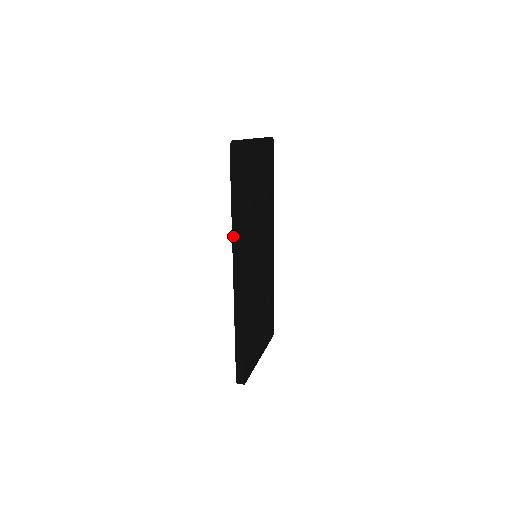
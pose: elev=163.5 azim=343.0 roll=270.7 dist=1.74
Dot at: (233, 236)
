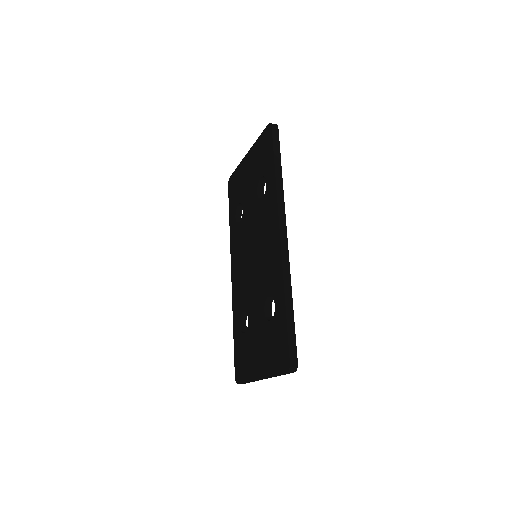
Dot at: (278, 197)
